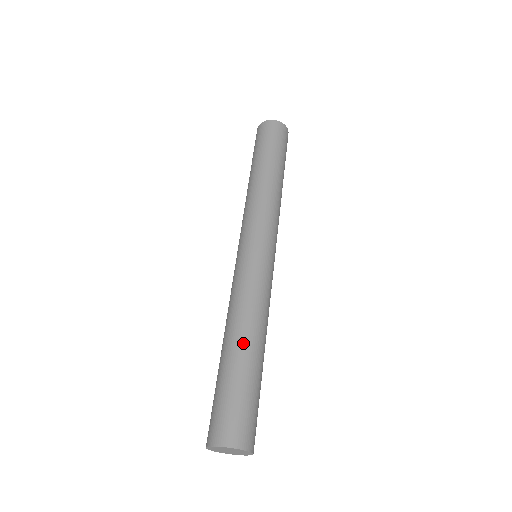
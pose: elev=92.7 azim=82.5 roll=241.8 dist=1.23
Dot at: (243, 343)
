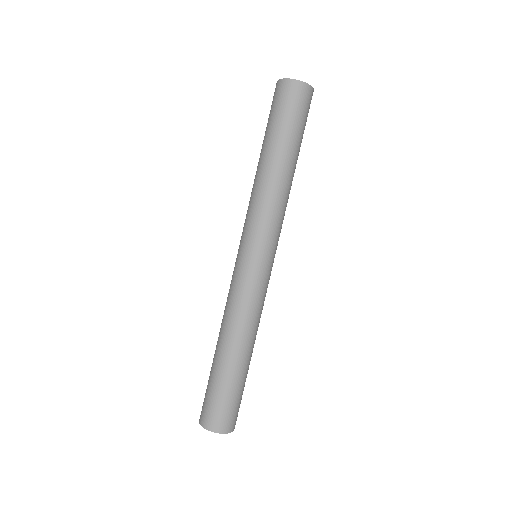
Dot at: (232, 353)
